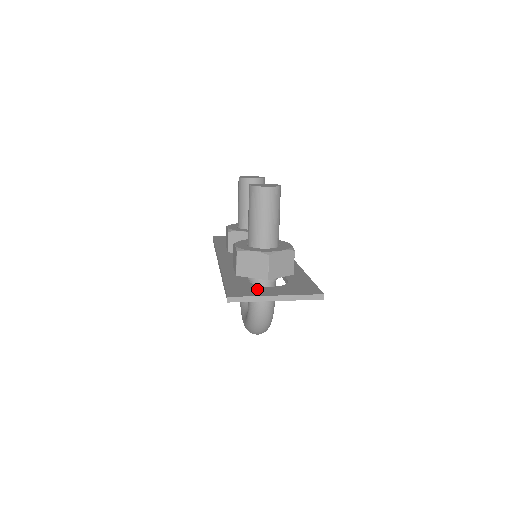
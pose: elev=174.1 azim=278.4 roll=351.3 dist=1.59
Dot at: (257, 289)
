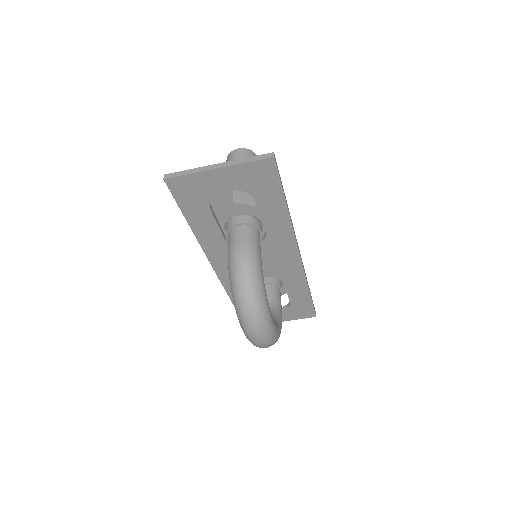
Dot at: occluded
